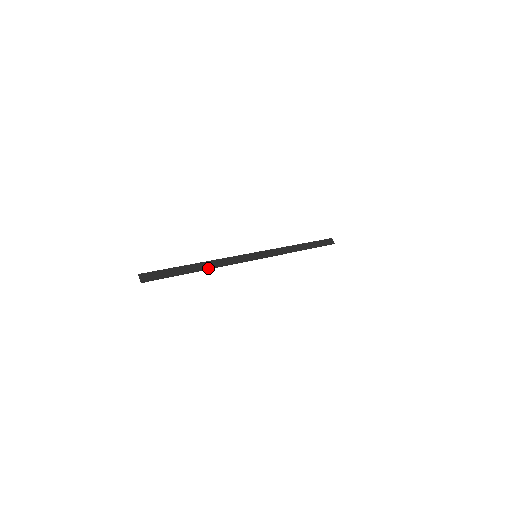
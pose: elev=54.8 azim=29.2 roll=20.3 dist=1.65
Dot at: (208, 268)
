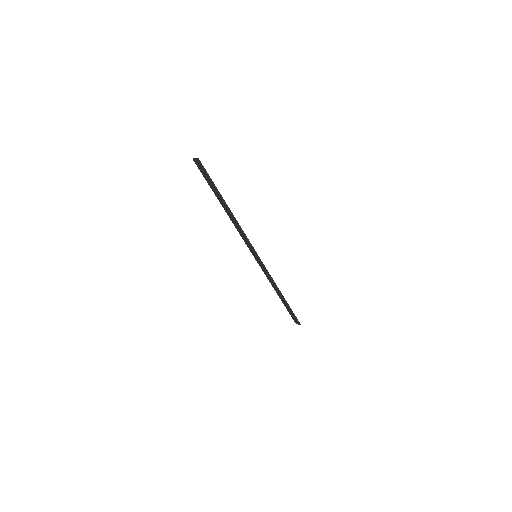
Dot at: (232, 214)
